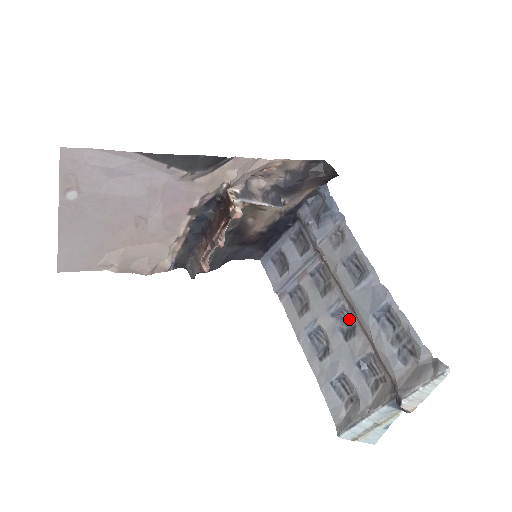
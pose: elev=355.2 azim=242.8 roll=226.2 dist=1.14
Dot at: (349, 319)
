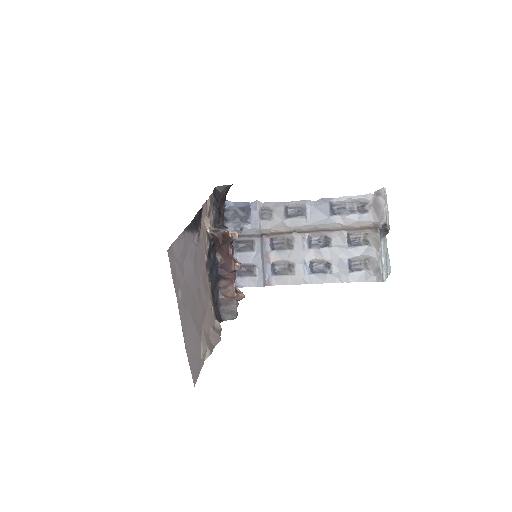
Dot at: (318, 238)
